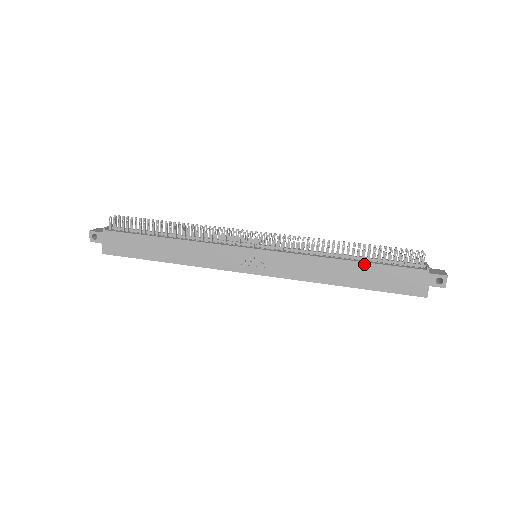
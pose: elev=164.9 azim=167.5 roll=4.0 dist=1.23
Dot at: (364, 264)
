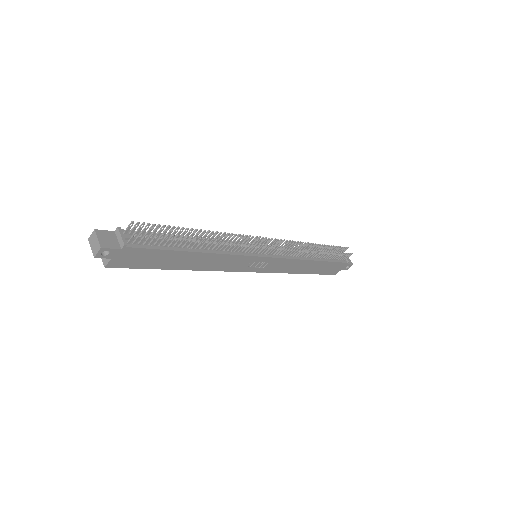
Dot at: (322, 262)
